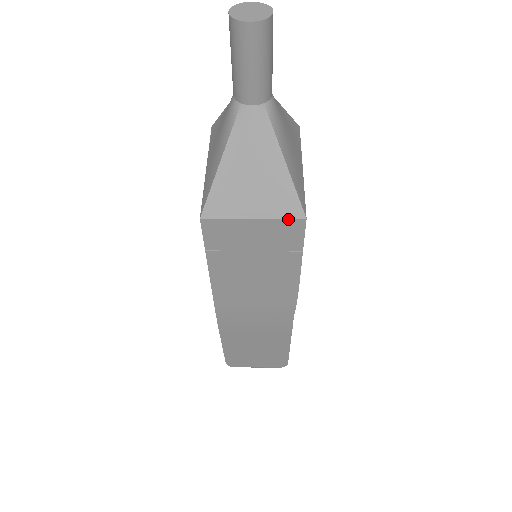
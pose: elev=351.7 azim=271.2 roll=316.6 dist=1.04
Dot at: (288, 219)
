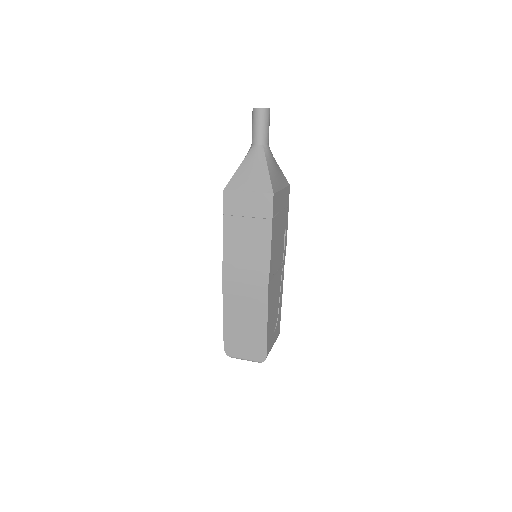
Dot at: (265, 193)
